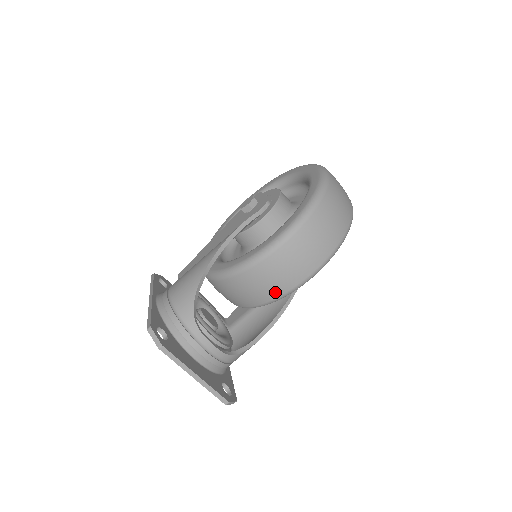
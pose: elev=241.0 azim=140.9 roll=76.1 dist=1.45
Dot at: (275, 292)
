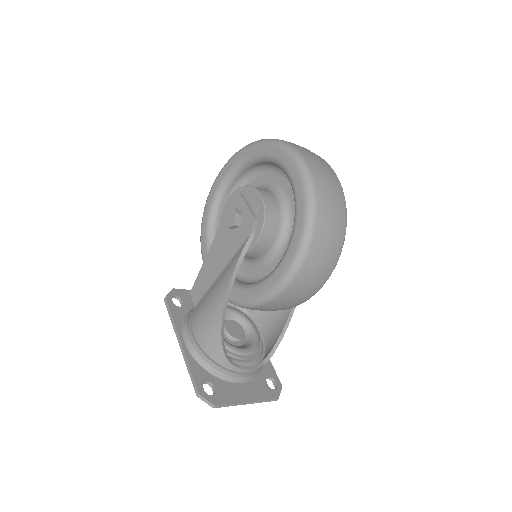
Dot at: (290, 307)
